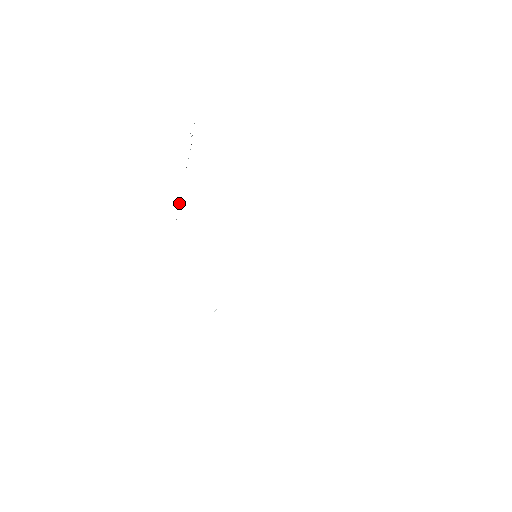
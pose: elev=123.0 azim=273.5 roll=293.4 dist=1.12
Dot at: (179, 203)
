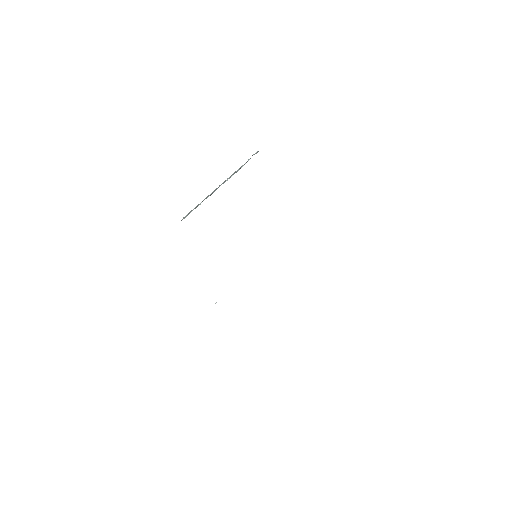
Dot at: occluded
